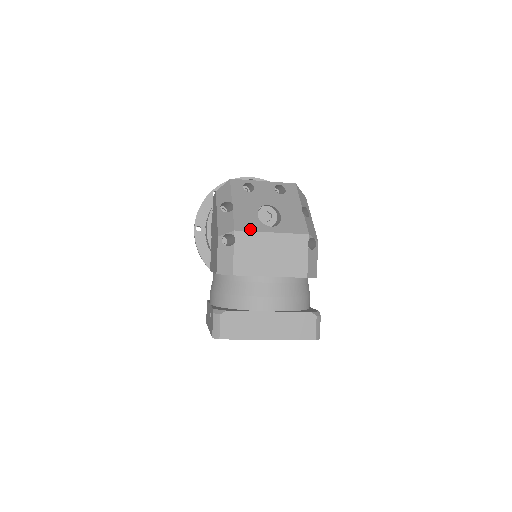
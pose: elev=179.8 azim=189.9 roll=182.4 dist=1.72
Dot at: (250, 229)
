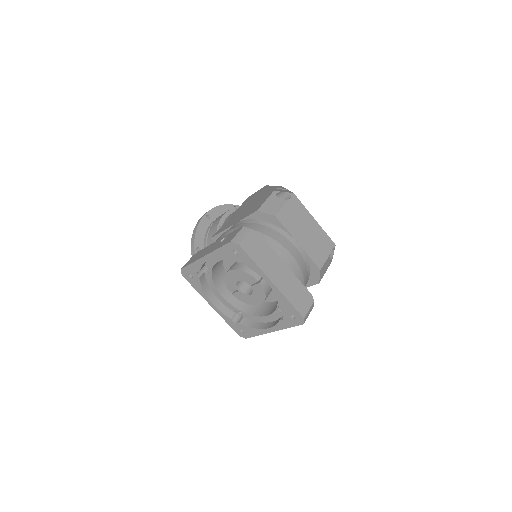
Dot at: occluded
